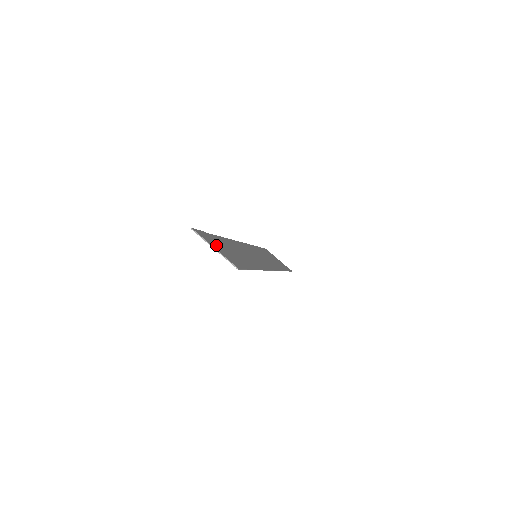
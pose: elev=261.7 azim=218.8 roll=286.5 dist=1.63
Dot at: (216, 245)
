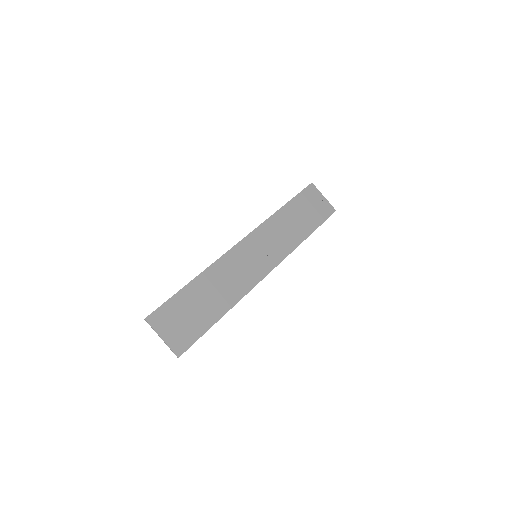
Dot at: (170, 324)
